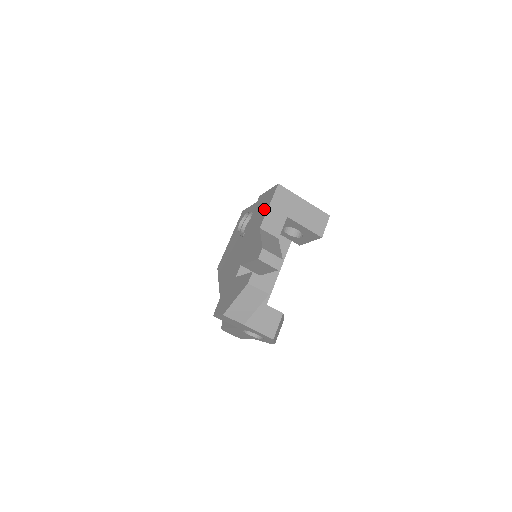
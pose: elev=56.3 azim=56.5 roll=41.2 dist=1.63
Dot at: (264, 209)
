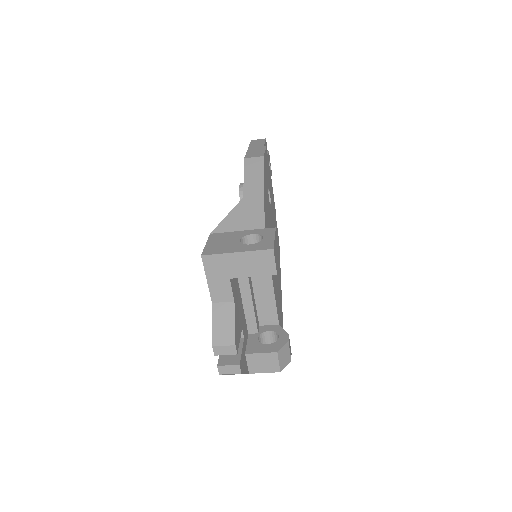
Dot at: occluded
